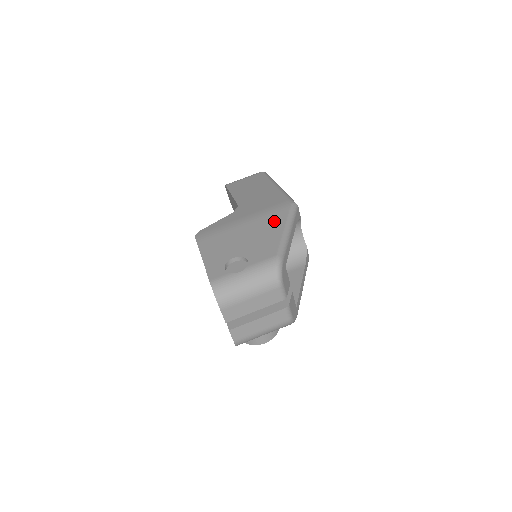
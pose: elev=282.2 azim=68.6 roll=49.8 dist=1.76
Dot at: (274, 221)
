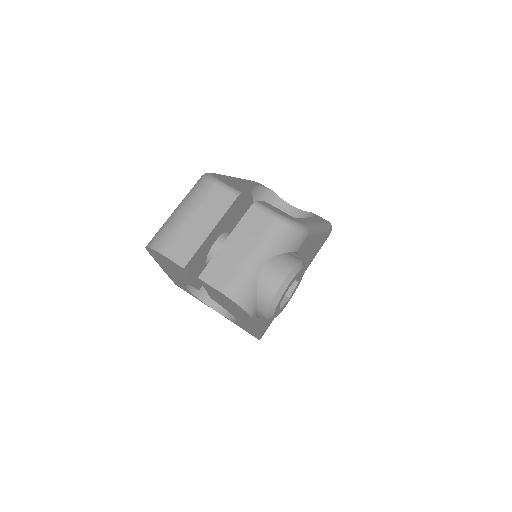
Dot at: occluded
